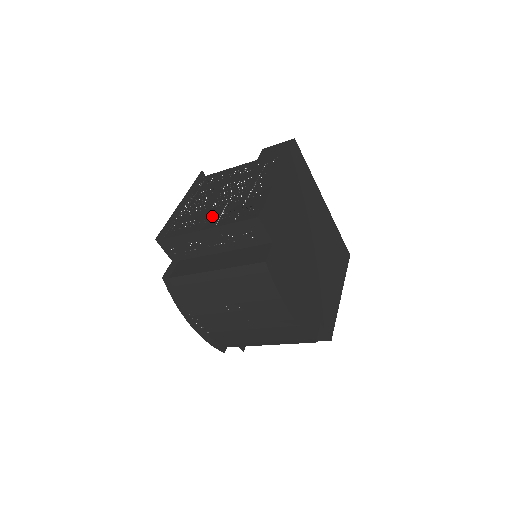
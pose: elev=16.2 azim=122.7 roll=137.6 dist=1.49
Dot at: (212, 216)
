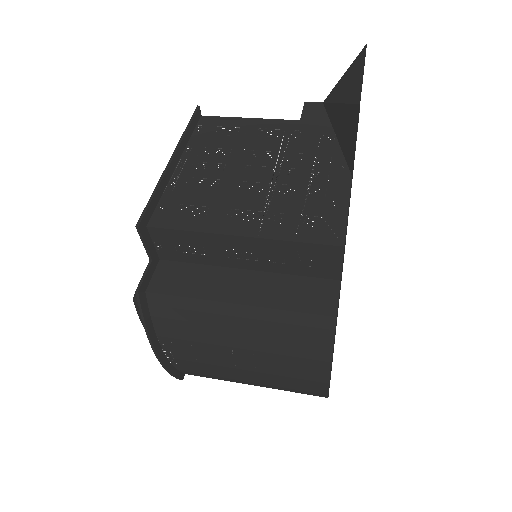
Dot at: (244, 210)
